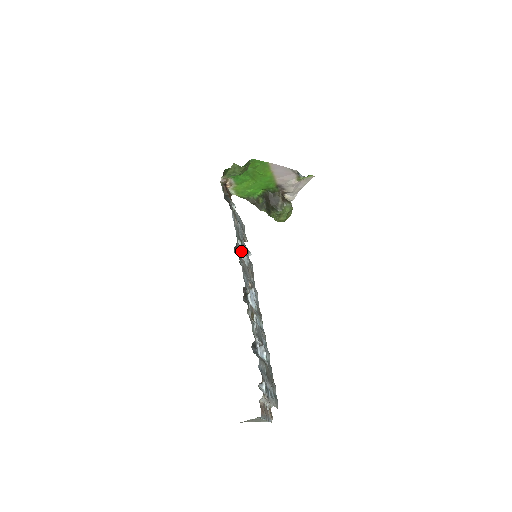
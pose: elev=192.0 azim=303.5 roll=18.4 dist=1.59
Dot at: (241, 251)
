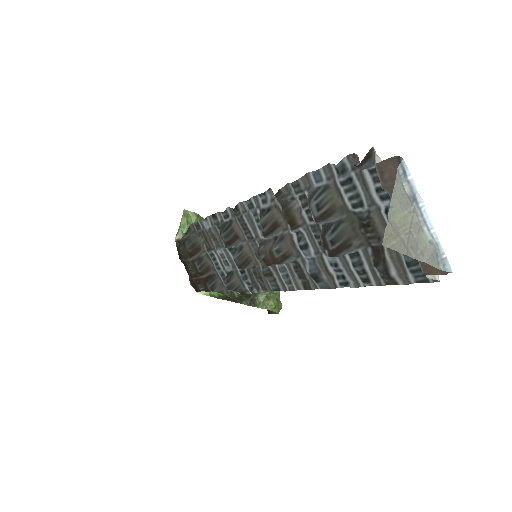
Dot at: (232, 247)
